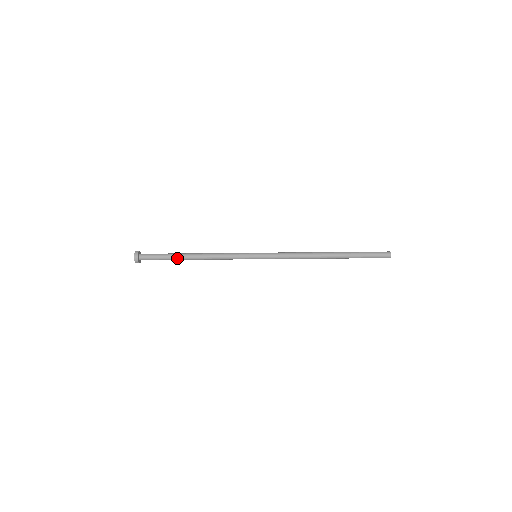
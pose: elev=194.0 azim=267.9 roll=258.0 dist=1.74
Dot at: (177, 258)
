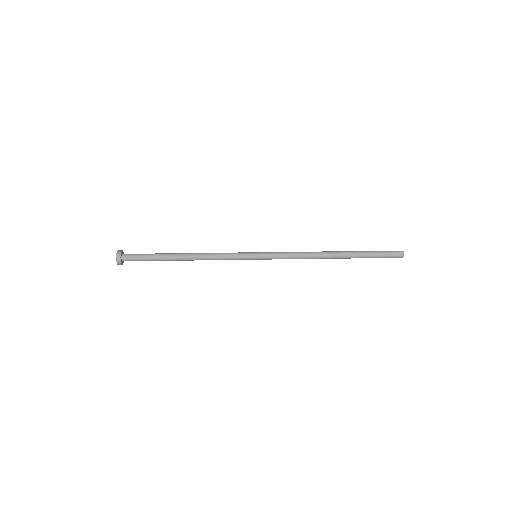
Dot at: (166, 257)
